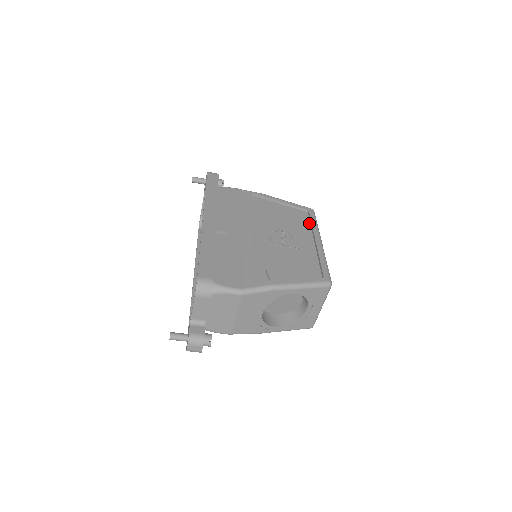
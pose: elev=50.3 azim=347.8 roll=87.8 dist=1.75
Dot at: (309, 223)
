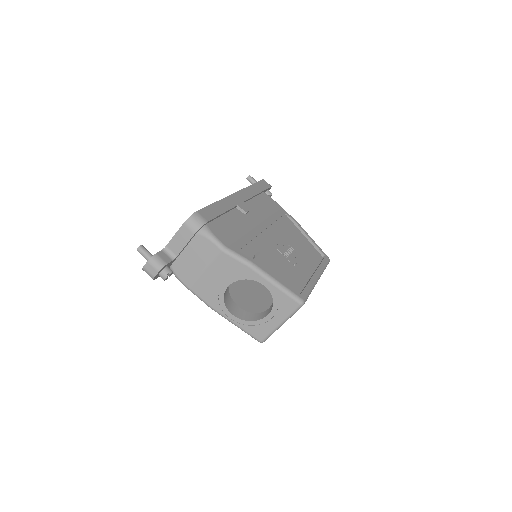
Dot at: (319, 263)
